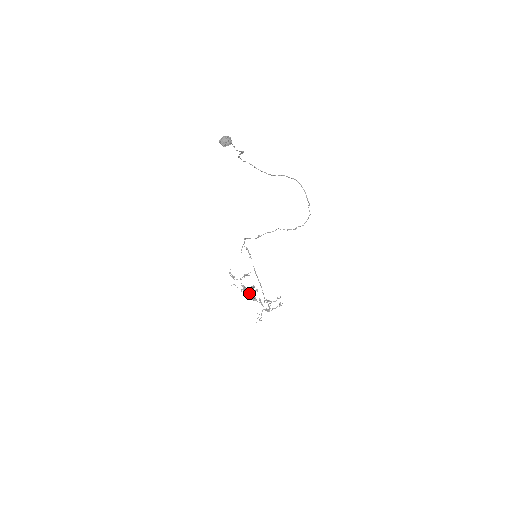
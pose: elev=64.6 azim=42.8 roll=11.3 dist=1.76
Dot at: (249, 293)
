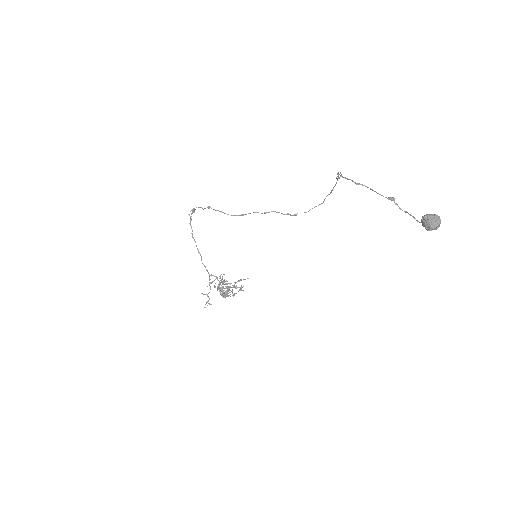
Dot at: (222, 289)
